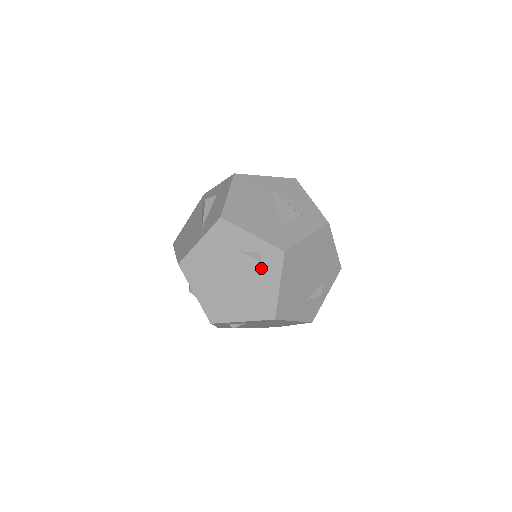
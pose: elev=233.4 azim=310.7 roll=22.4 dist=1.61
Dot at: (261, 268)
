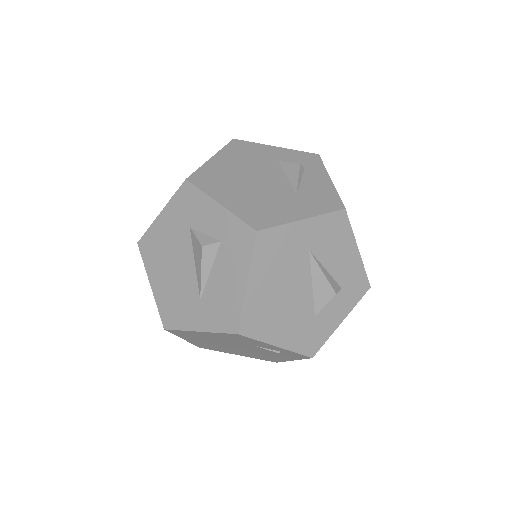
Dot at: (277, 354)
